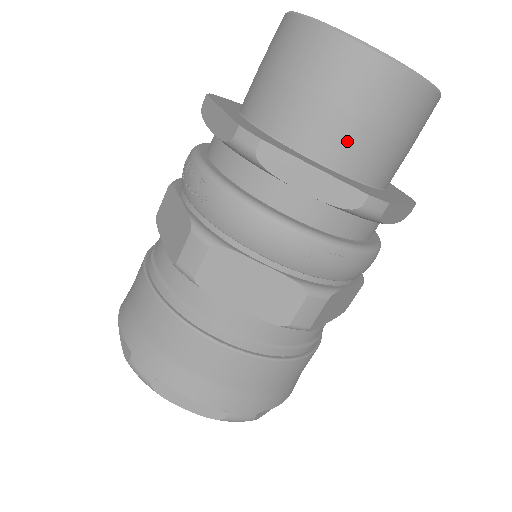
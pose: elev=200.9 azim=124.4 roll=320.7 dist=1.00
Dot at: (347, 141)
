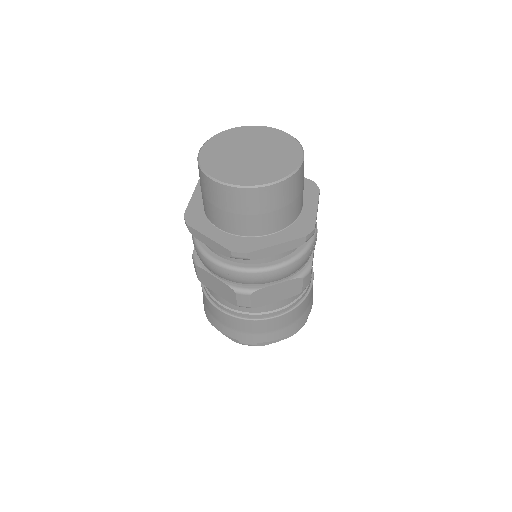
Dot at: (226, 220)
